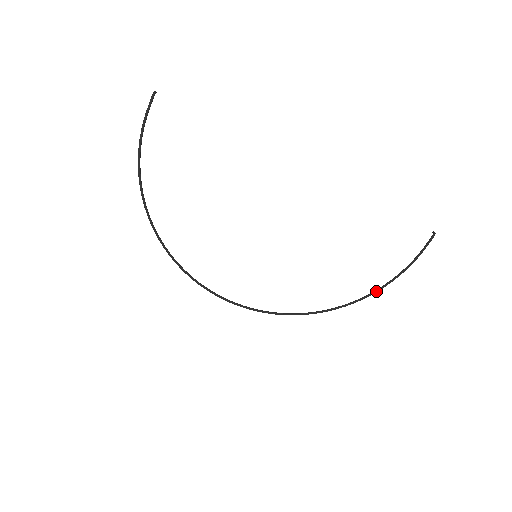
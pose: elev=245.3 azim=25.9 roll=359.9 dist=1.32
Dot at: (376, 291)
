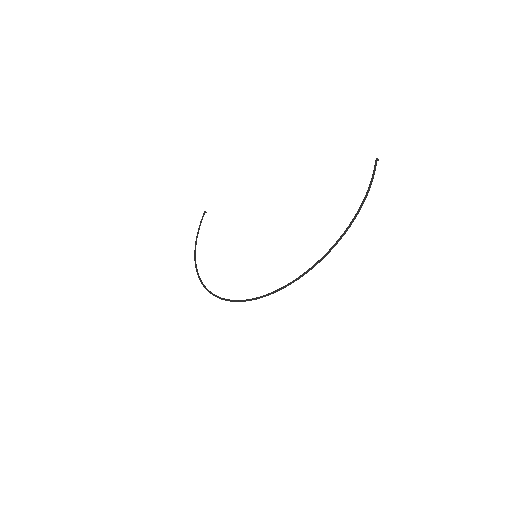
Dot at: (350, 223)
